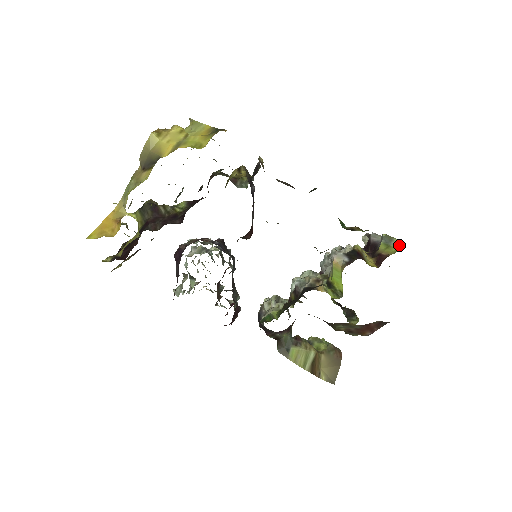
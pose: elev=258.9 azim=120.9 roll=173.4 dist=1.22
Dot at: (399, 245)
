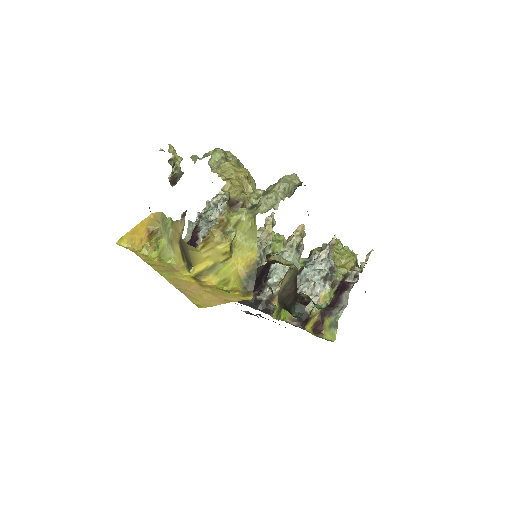
Dot at: (332, 336)
